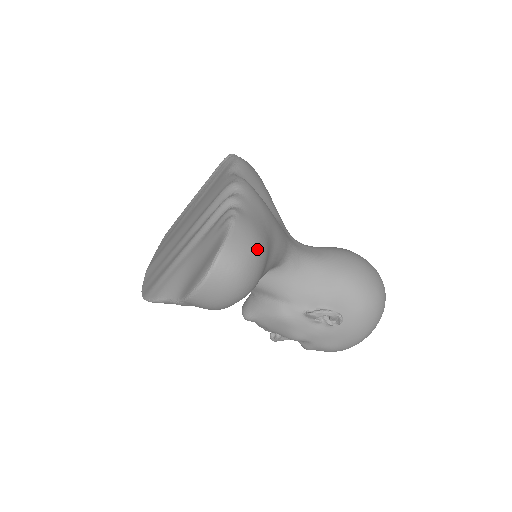
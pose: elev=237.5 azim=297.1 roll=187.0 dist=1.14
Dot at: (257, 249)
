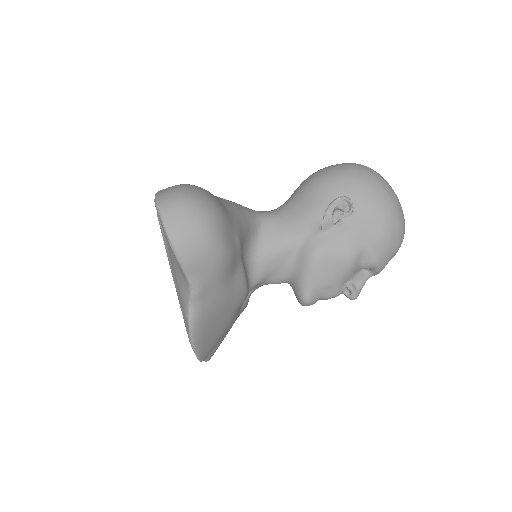
Dot at: (187, 185)
